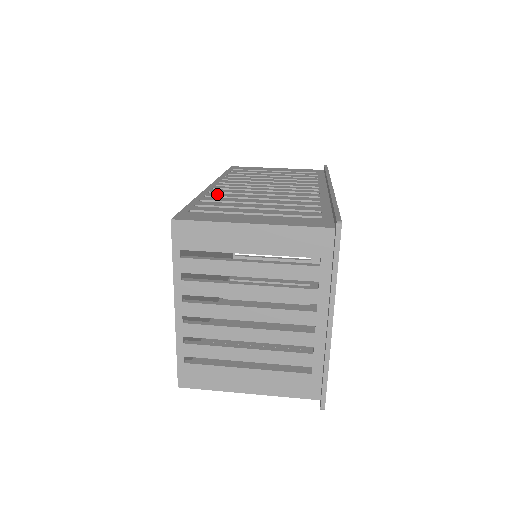
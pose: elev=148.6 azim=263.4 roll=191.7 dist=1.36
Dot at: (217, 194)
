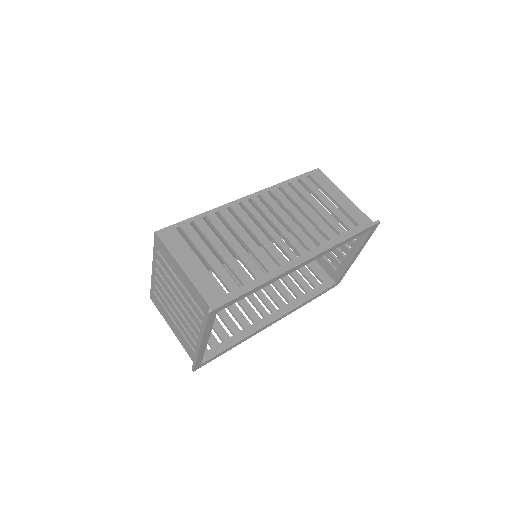
Dot at: (227, 215)
